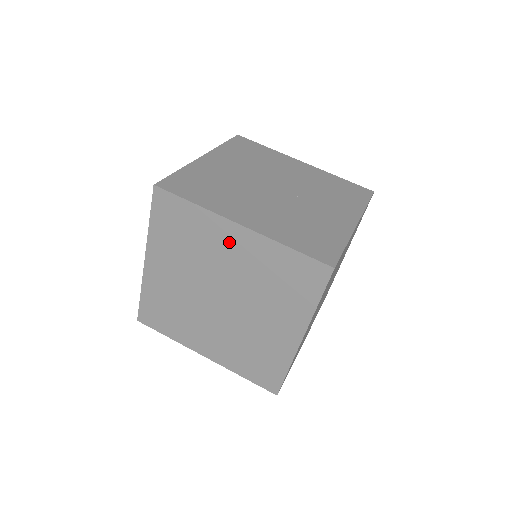
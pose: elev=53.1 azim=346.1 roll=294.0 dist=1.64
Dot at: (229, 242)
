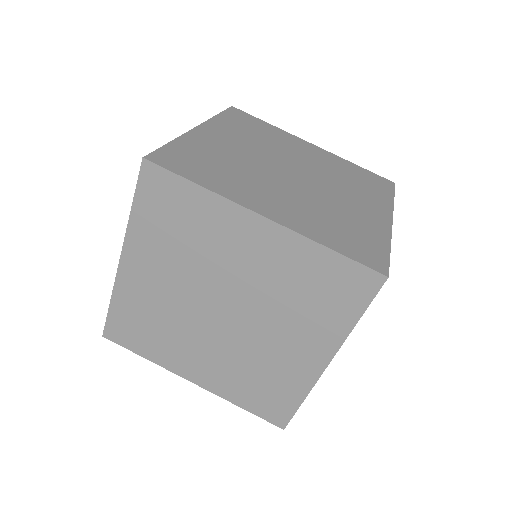
Dot at: (244, 239)
